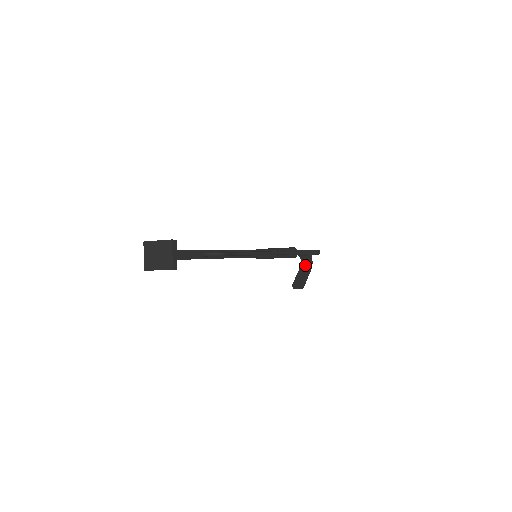
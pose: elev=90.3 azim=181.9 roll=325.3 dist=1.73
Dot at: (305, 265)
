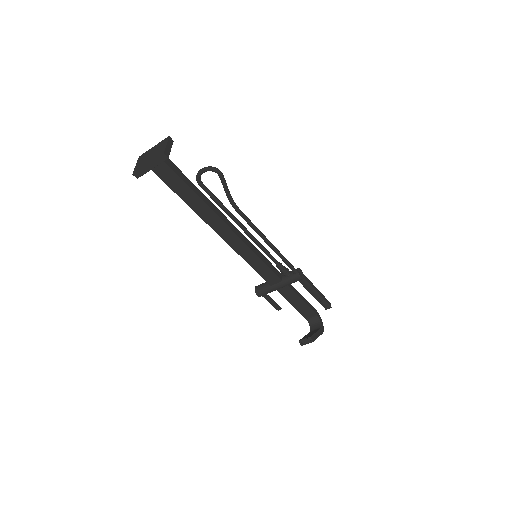
Dot at: (315, 329)
